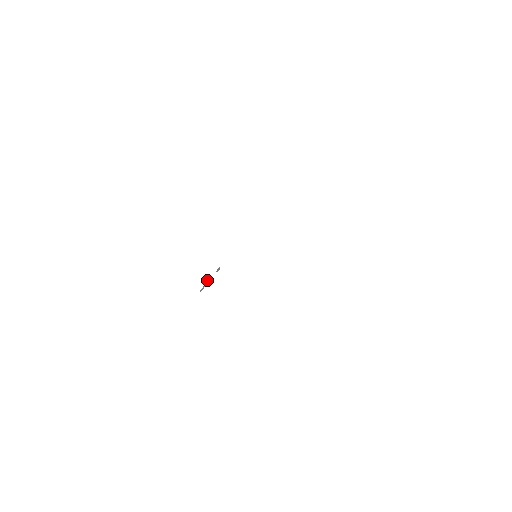
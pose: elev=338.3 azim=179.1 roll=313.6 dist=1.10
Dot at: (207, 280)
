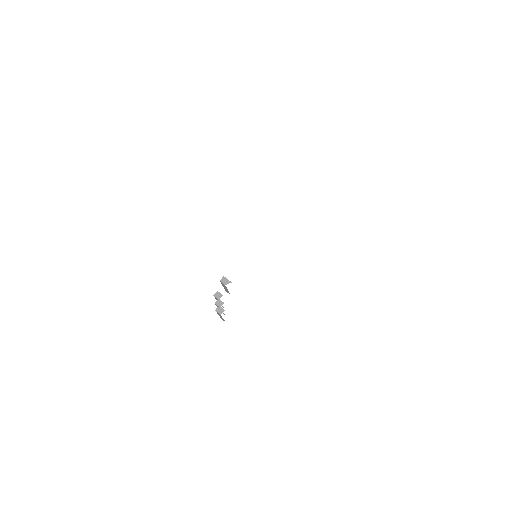
Dot at: (215, 296)
